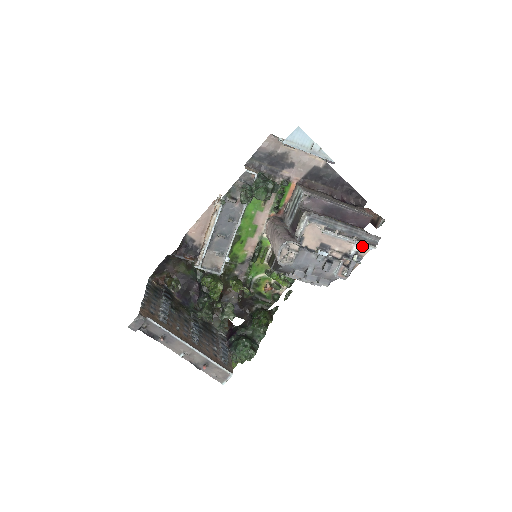
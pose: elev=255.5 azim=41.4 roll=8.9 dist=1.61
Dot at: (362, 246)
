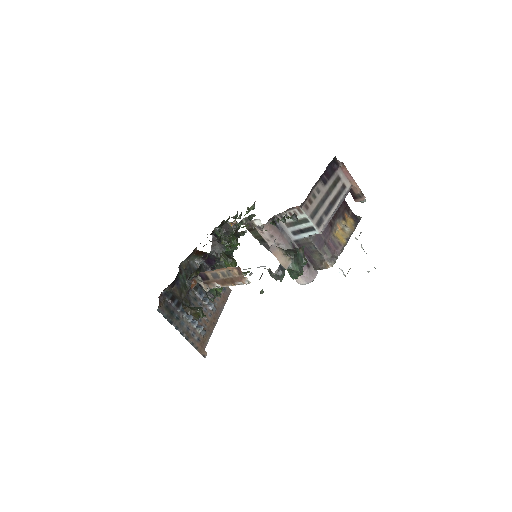
Dot at: occluded
